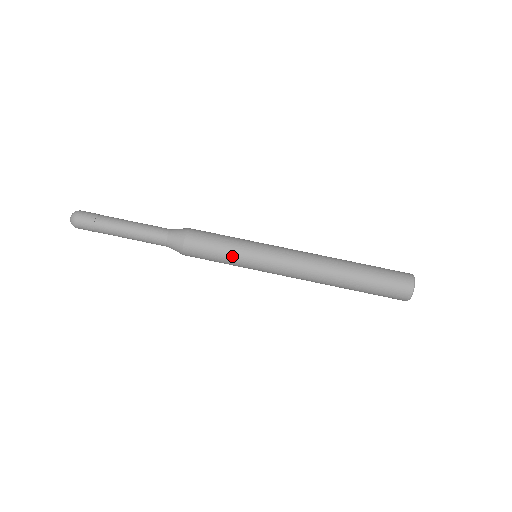
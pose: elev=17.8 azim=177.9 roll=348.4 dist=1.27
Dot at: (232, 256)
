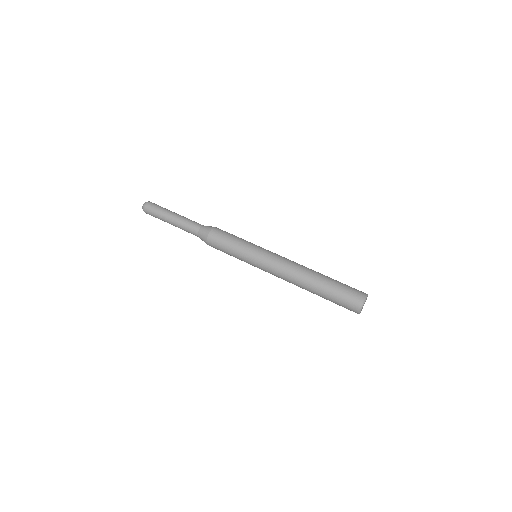
Dot at: (237, 254)
